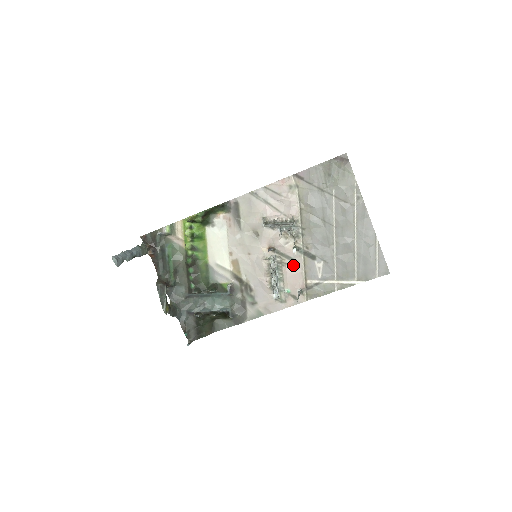
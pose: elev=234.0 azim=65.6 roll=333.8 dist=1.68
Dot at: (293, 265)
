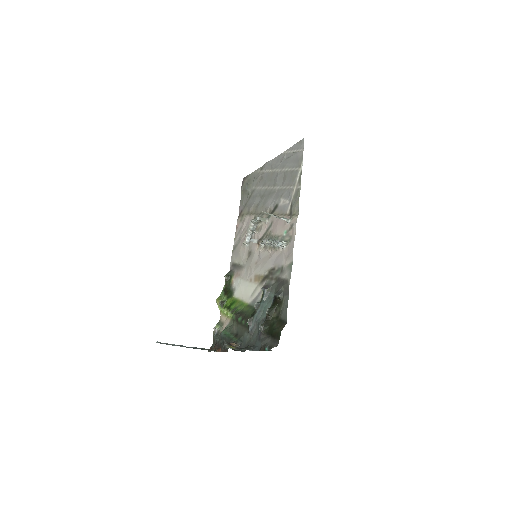
Dot at: (273, 225)
